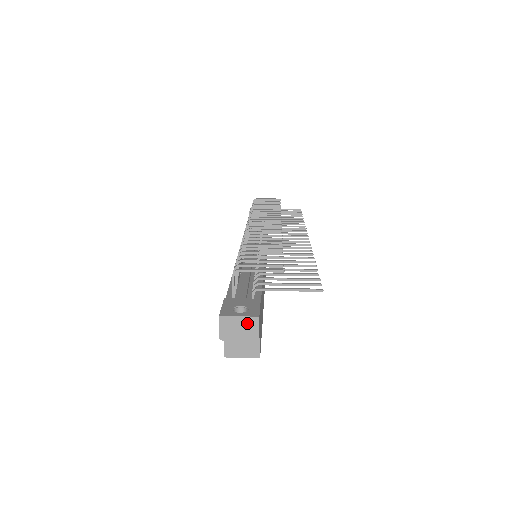
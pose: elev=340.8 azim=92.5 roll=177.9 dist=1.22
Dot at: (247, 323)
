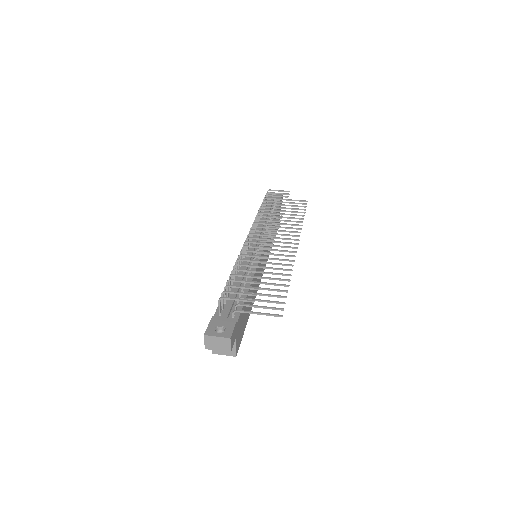
Dot at: (222, 341)
